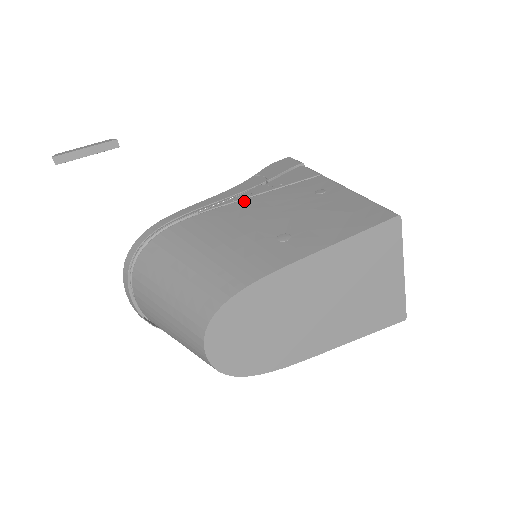
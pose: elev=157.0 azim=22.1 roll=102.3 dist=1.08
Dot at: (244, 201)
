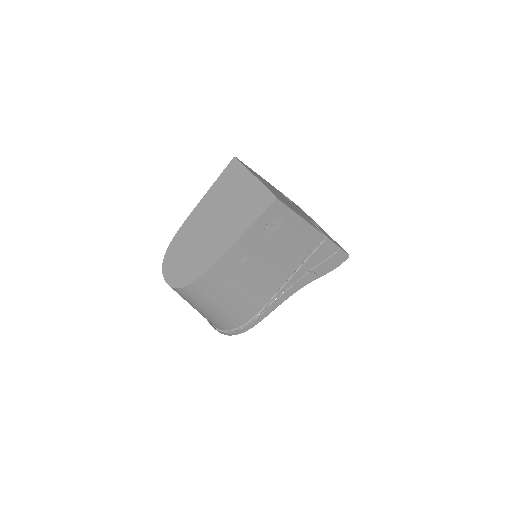
Dot at: occluded
